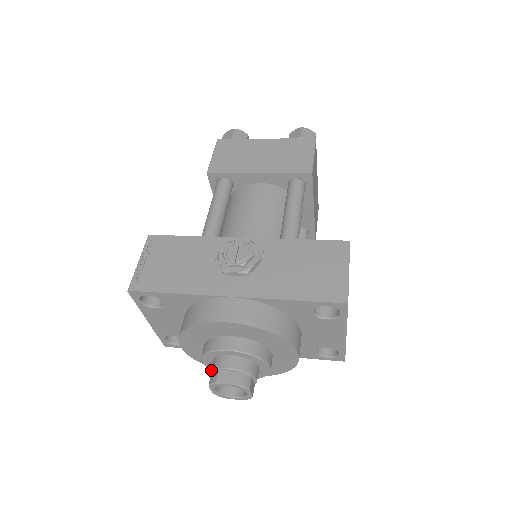
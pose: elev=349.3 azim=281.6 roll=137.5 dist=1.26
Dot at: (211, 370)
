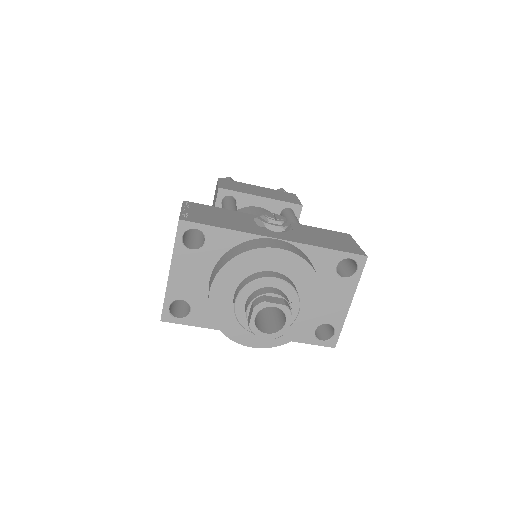
Dot at: (253, 299)
